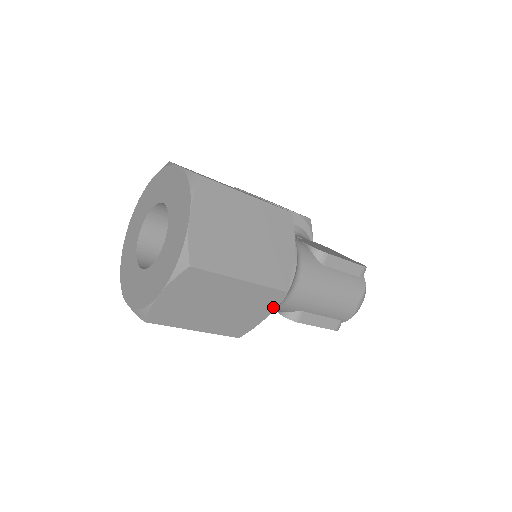
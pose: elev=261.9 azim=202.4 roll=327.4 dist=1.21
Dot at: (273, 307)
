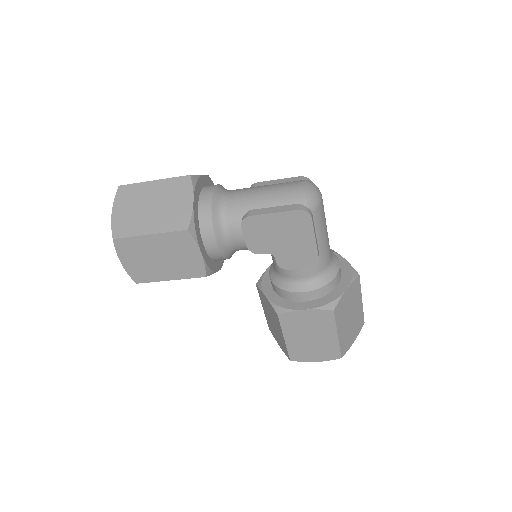
Dot at: (191, 191)
